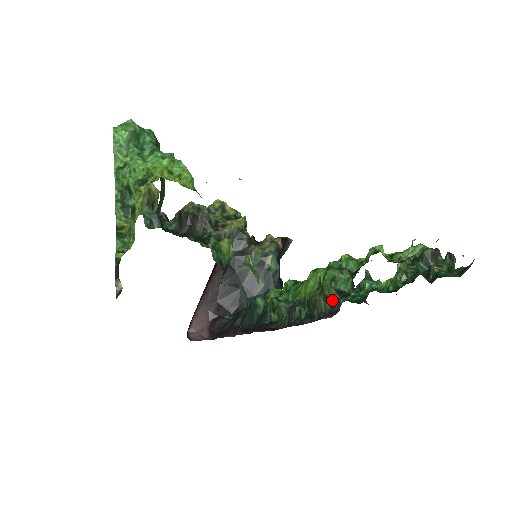
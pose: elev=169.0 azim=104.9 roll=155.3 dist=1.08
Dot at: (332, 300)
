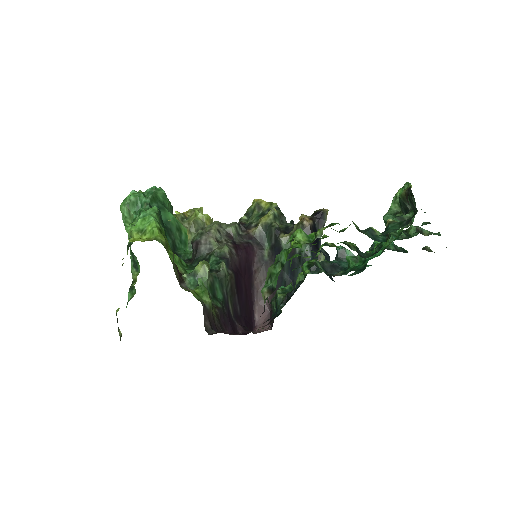
Dot at: (264, 300)
